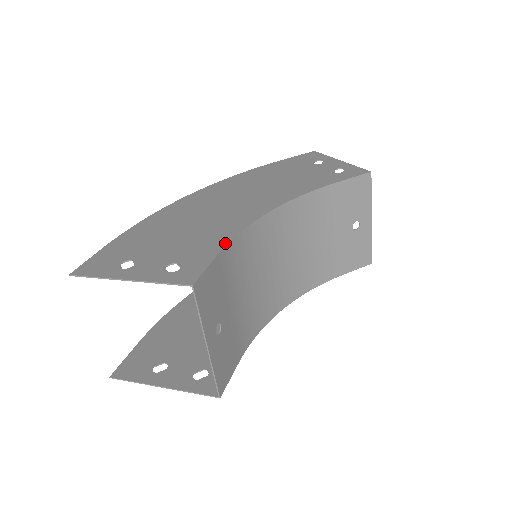
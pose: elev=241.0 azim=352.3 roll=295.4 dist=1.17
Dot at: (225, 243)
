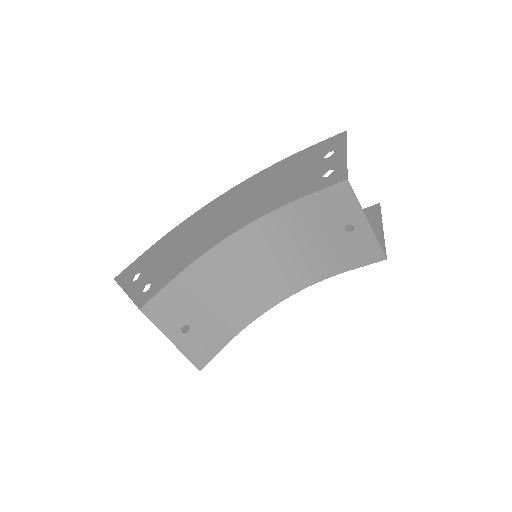
Dot at: (183, 268)
